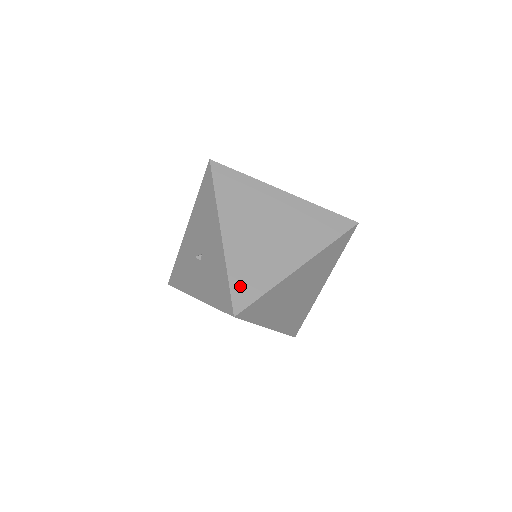
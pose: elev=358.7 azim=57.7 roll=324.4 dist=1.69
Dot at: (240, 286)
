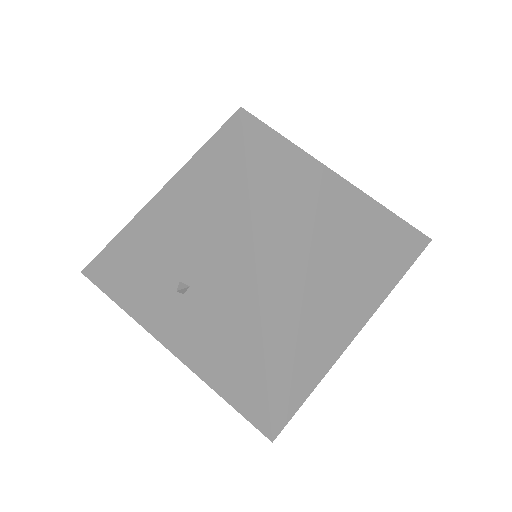
Dot at: (283, 385)
